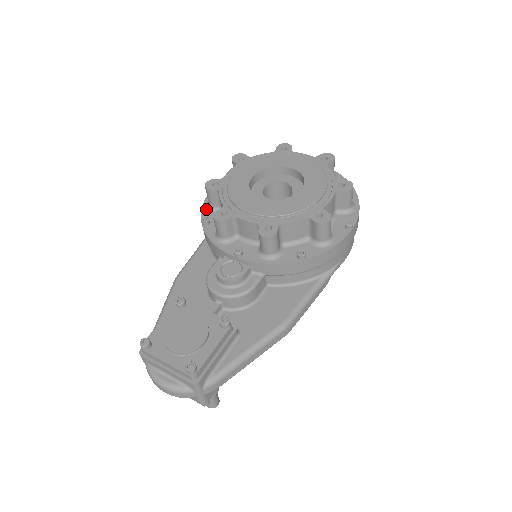
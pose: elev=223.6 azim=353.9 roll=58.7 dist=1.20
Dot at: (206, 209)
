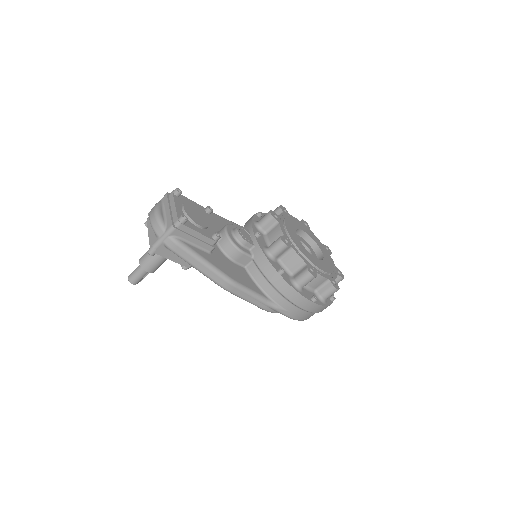
Dot at: occluded
